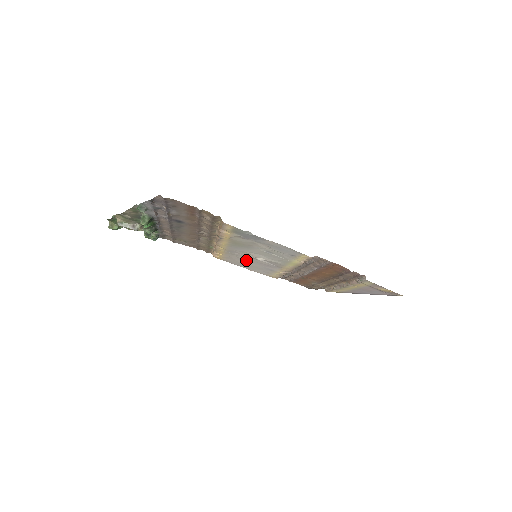
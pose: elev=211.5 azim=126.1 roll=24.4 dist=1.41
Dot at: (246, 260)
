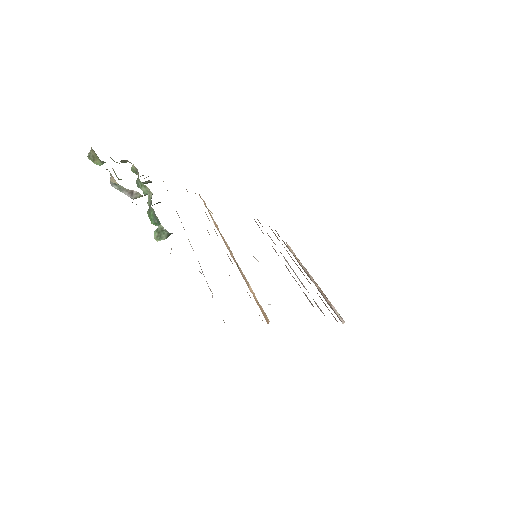
Dot at: occluded
